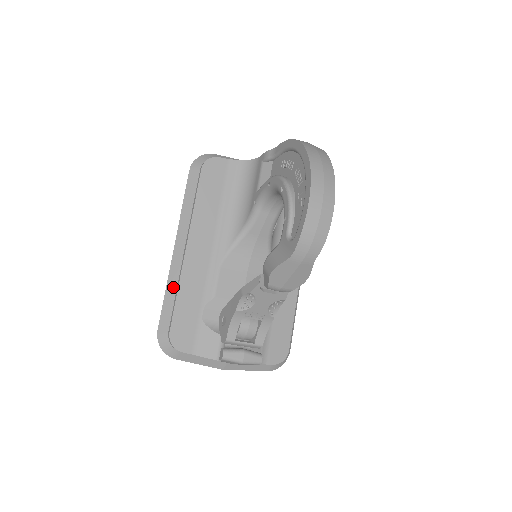
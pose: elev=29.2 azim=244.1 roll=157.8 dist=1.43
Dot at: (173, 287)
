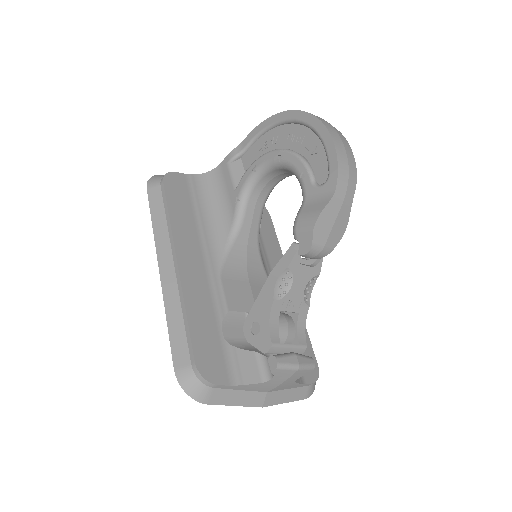
Dot at: (176, 310)
